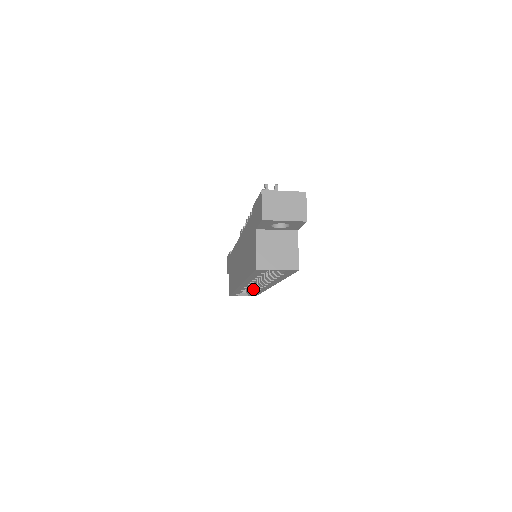
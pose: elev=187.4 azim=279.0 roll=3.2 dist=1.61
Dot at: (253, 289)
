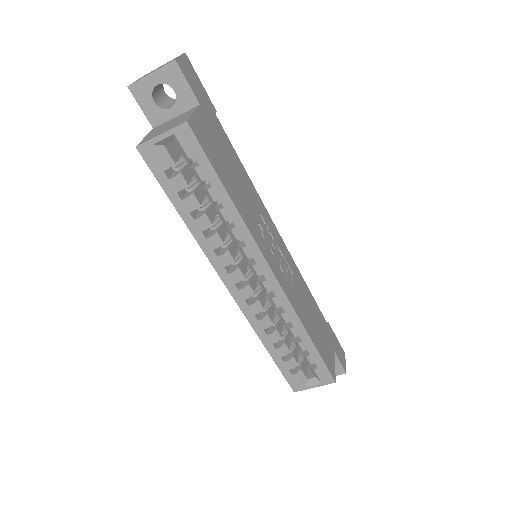
Dot at: (289, 332)
